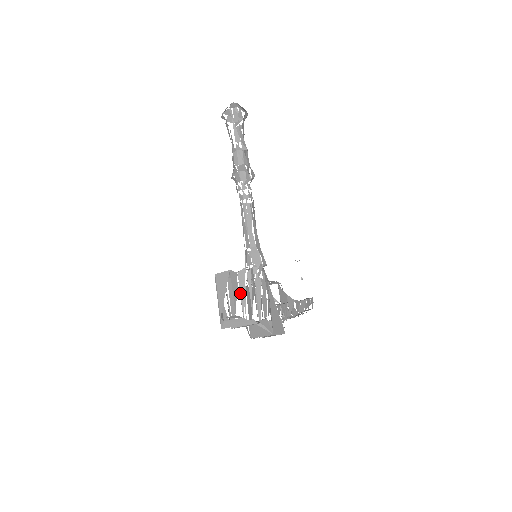
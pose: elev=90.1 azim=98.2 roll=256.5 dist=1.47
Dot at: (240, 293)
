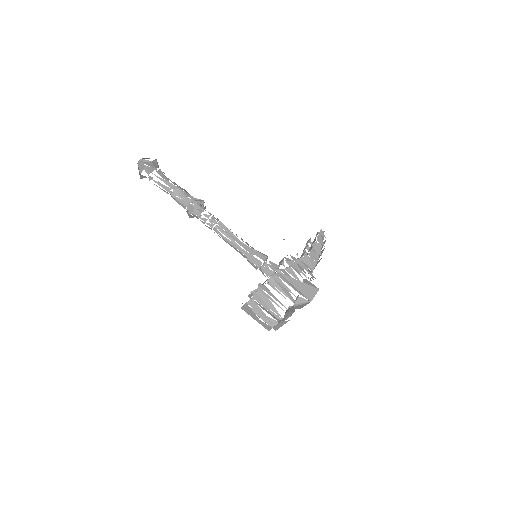
Dot at: occluded
